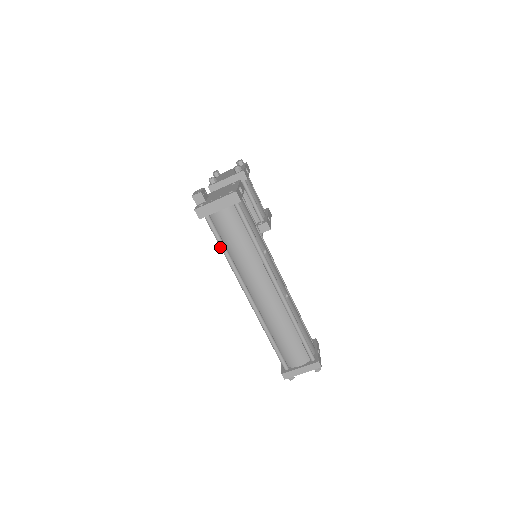
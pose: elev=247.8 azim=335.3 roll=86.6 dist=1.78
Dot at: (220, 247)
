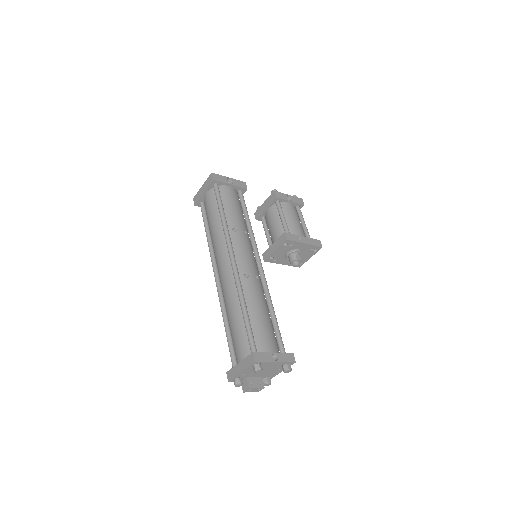
Dot at: (205, 229)
